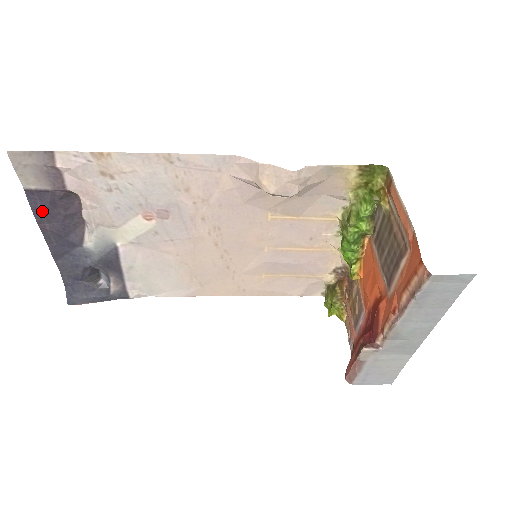
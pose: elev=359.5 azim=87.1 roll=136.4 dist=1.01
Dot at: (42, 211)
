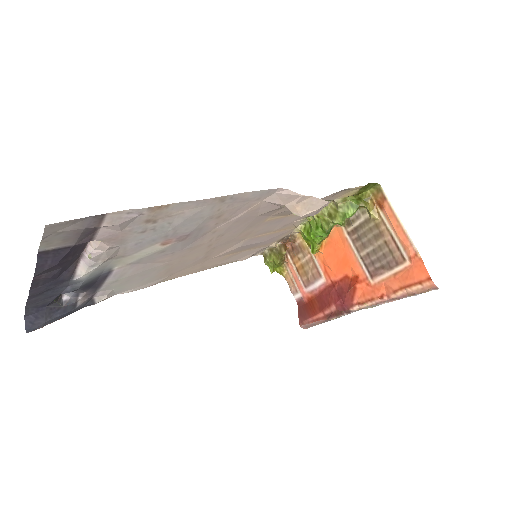
Dot at: (49, 266)
